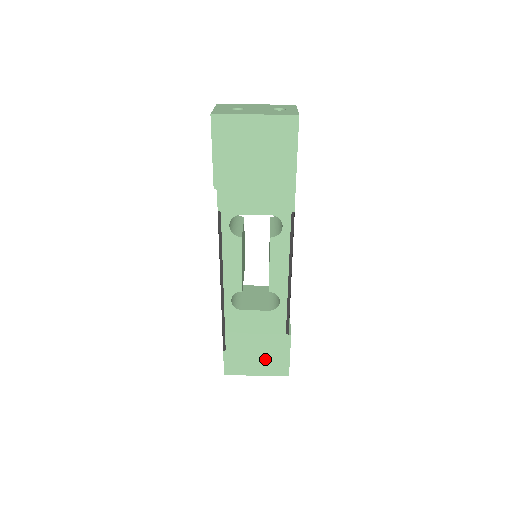
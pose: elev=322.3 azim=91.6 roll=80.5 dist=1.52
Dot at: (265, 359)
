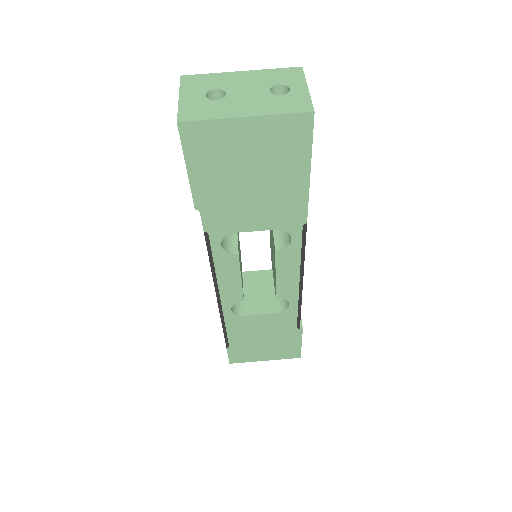
Dot at: (274, 349)
